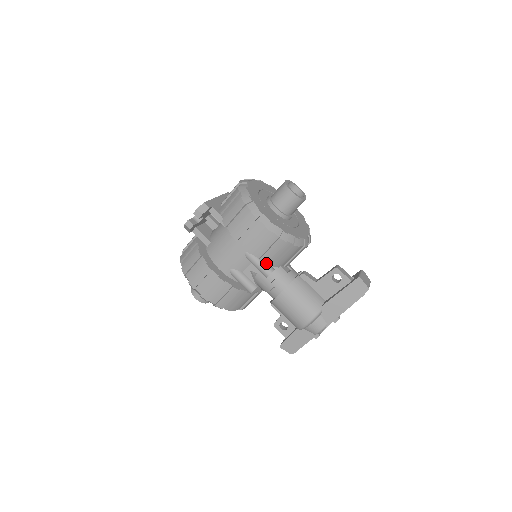
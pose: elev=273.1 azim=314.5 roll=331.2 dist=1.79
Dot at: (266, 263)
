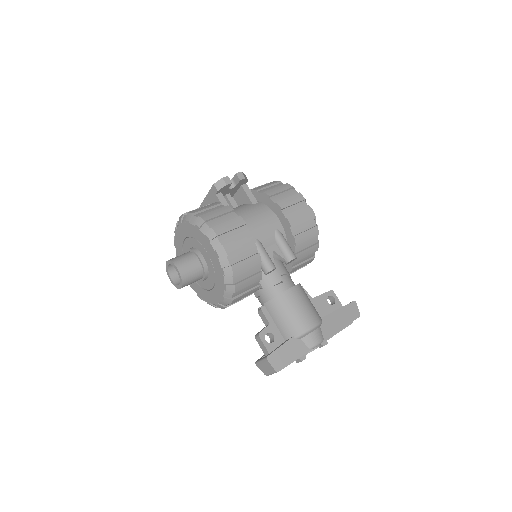
Dot at: (296, 245)
